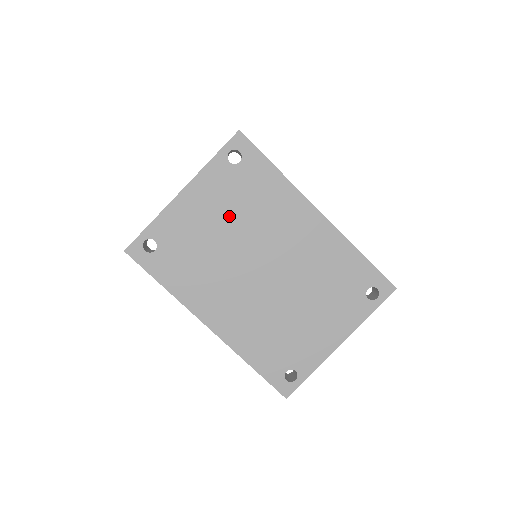
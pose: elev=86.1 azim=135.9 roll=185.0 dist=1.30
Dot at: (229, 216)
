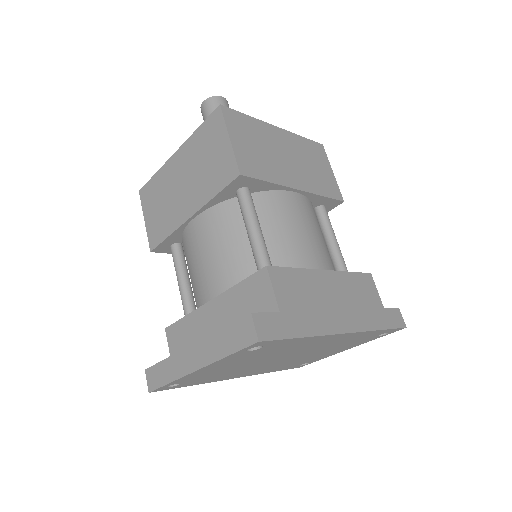
Dot at: (250, 360)
